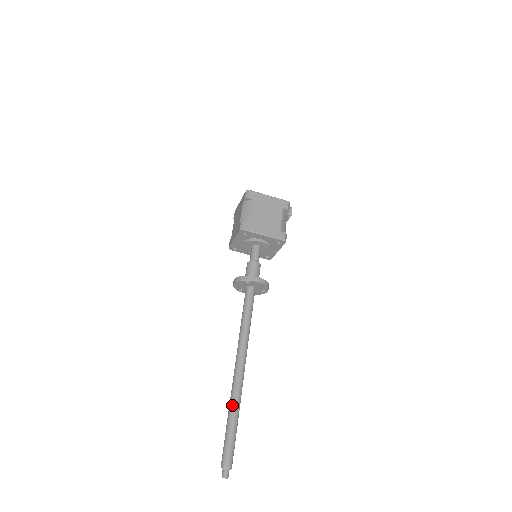
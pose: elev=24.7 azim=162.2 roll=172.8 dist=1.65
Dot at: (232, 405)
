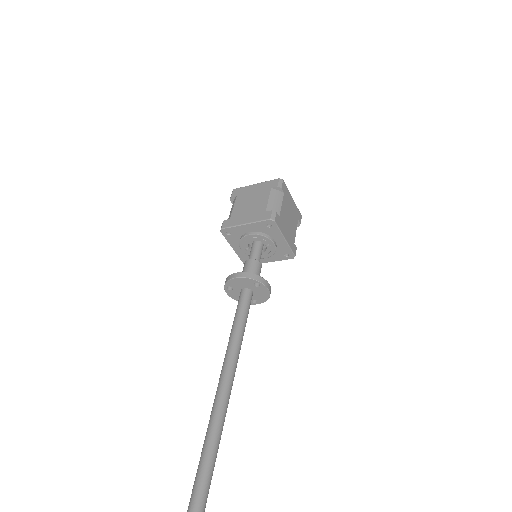
Dot at: (214, 443)
